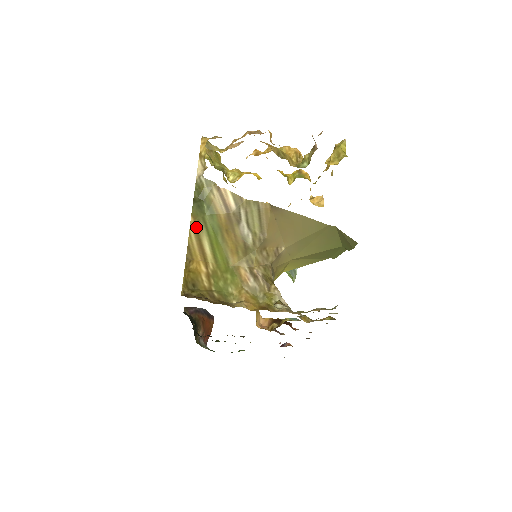
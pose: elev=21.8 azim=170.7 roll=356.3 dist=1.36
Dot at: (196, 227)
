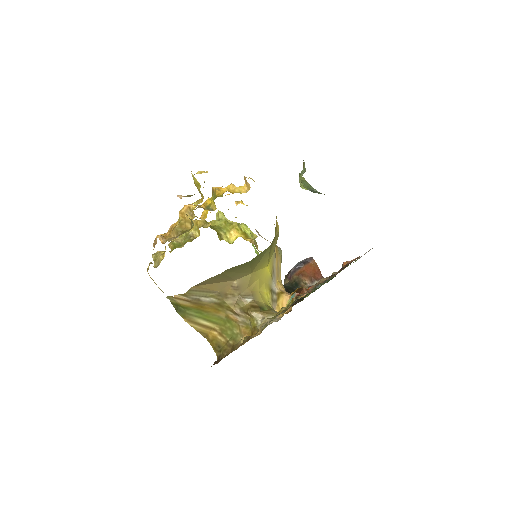
Dot at: (190, 321)
